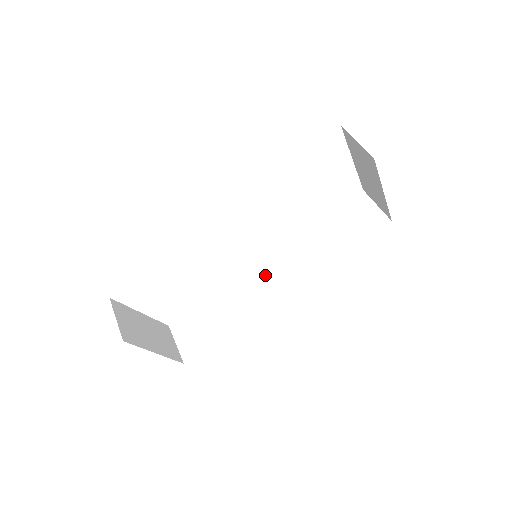
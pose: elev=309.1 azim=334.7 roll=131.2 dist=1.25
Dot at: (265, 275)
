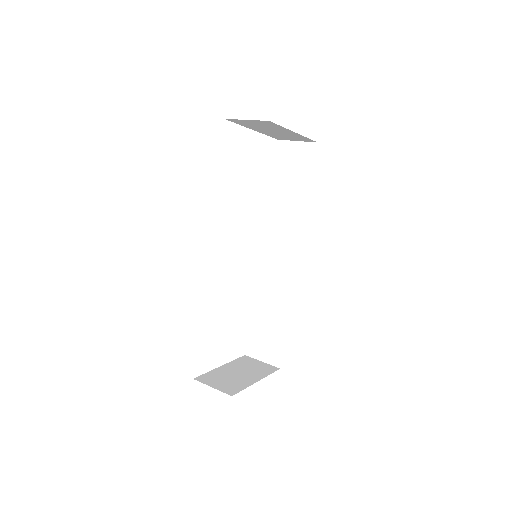
Dot at: (272, 260)
